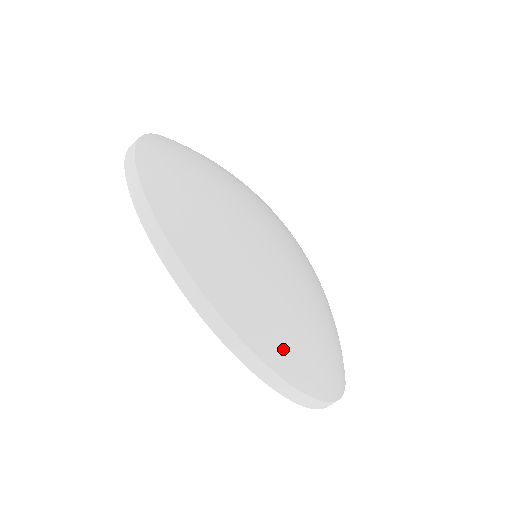
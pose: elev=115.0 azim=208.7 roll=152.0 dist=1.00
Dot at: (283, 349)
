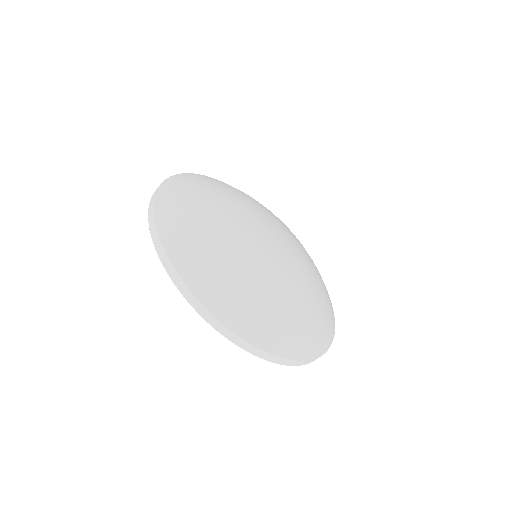
Dot at: (171, 205)
